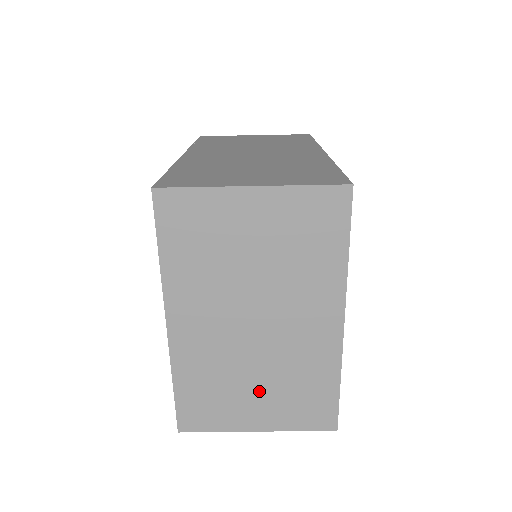
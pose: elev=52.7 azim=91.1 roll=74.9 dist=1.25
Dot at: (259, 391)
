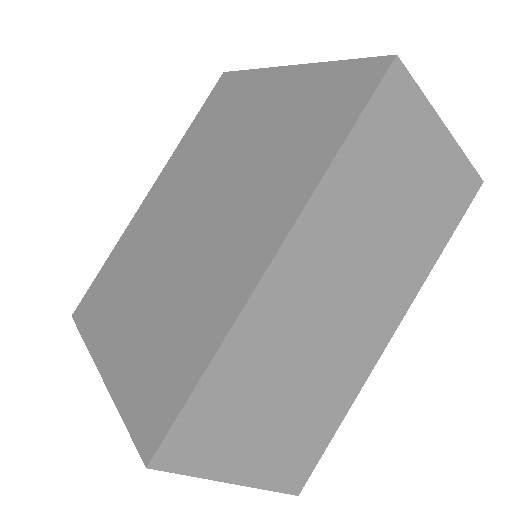
Dot at: occluded
